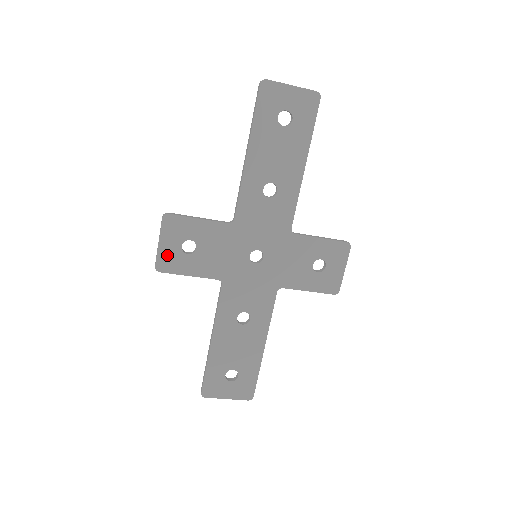
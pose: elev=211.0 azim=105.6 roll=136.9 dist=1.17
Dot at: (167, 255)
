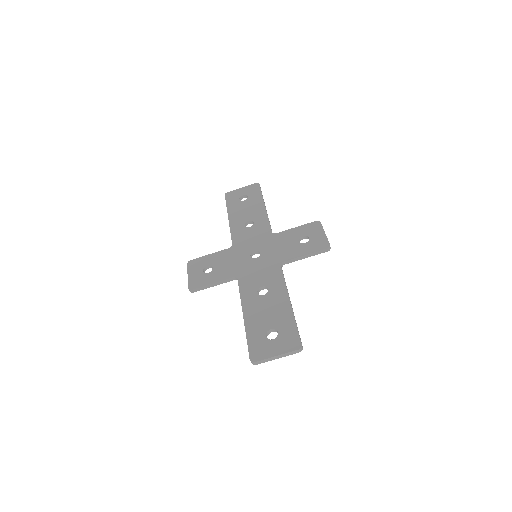
Dot at: (195, 279)
